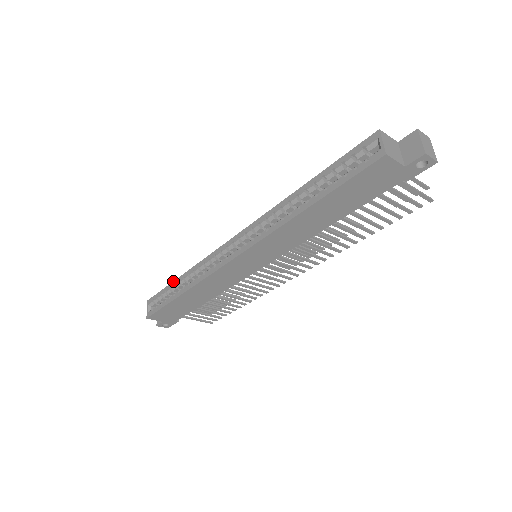
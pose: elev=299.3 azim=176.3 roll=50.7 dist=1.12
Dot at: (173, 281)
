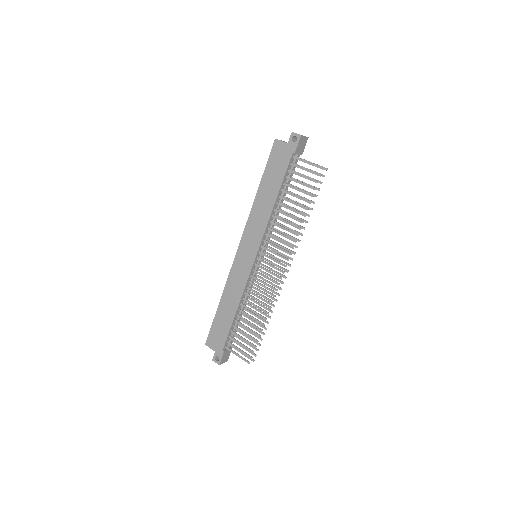
Dot at: occluded
